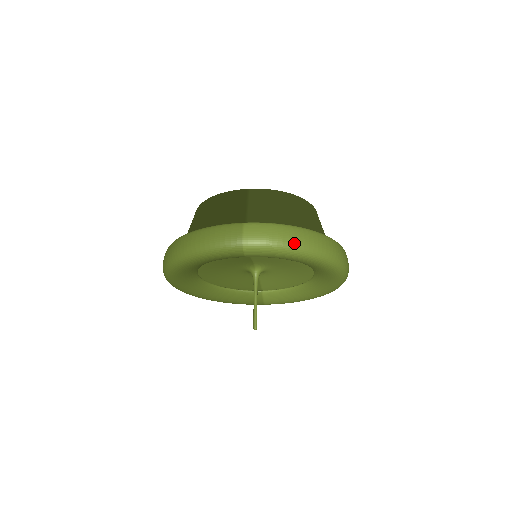
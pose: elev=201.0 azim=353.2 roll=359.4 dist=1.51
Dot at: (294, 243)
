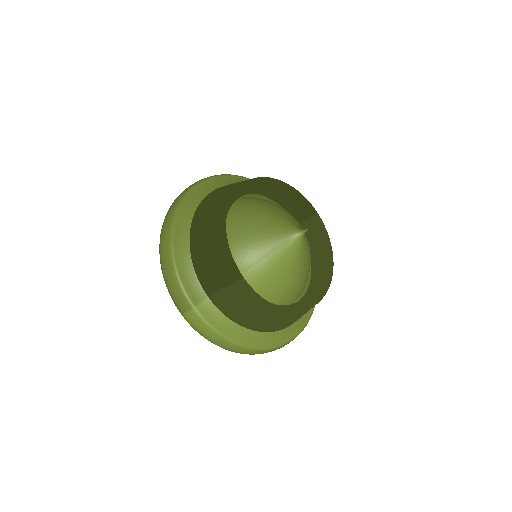
Dot at: occluded
